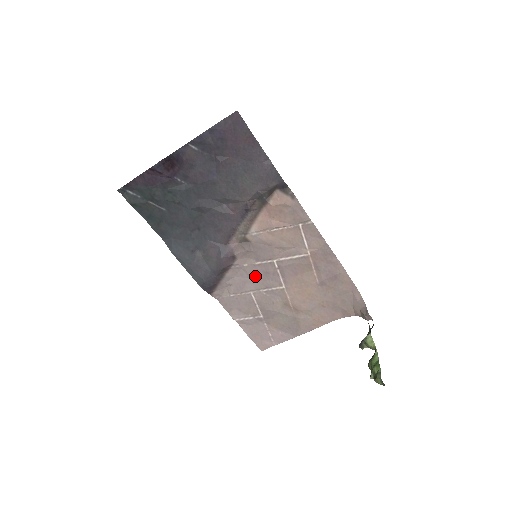
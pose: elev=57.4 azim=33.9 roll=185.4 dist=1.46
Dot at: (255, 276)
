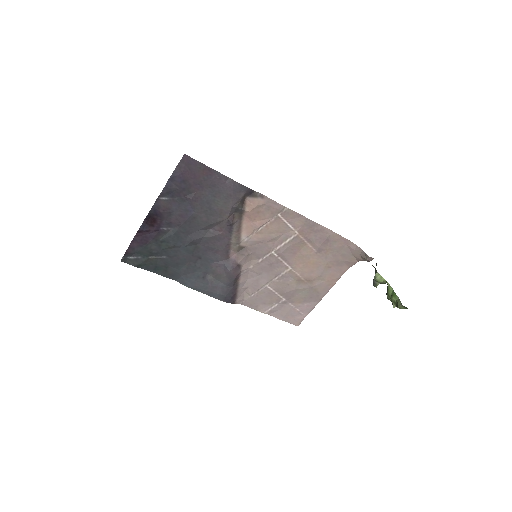
Dot at: (263, 271)
